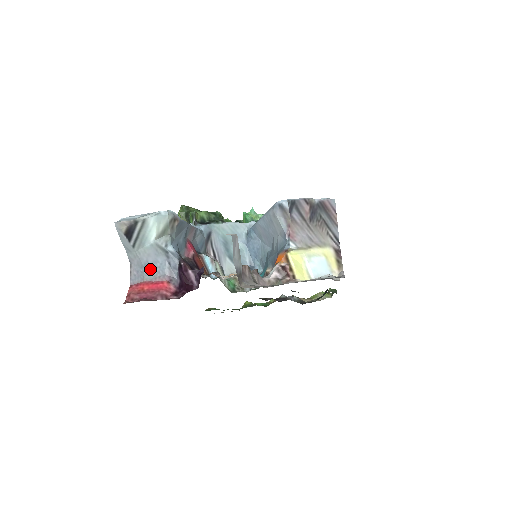
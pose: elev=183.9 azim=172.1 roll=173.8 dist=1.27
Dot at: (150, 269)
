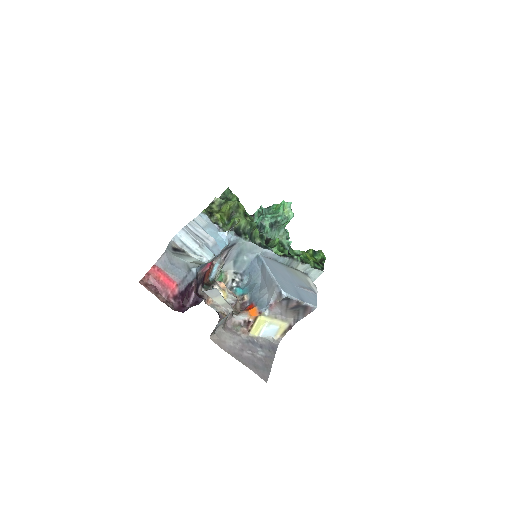
Dot at: (173, 268)
